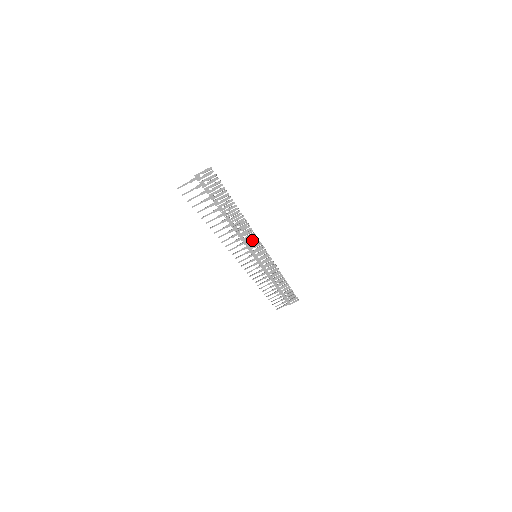
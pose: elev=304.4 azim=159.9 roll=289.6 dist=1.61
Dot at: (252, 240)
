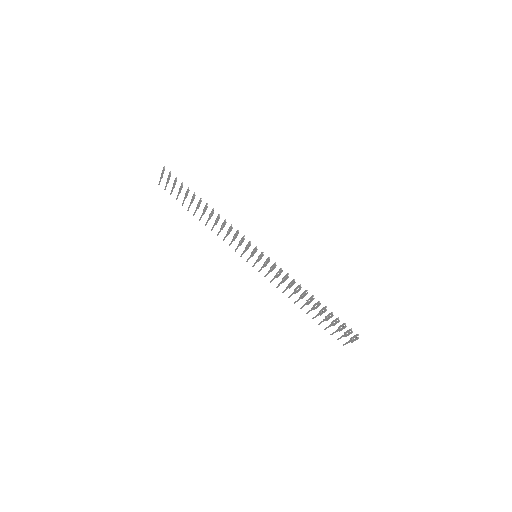
Dot at: (236, 235)
